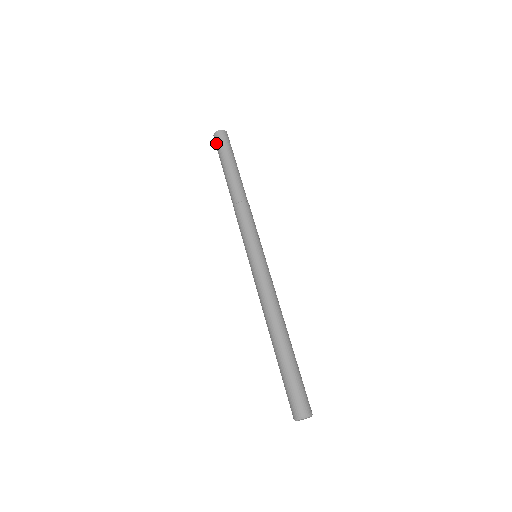
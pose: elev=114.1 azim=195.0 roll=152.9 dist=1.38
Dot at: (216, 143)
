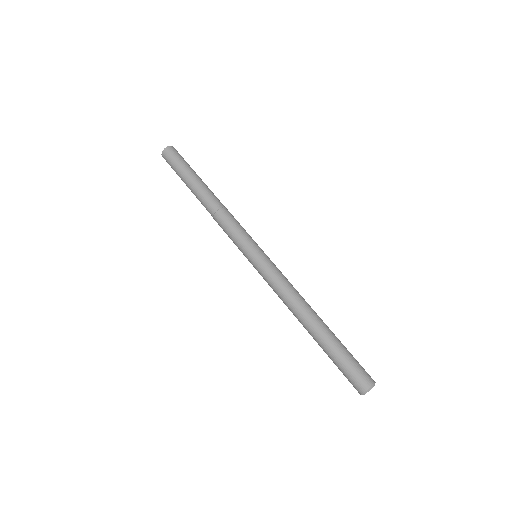
Dot at: (168, 162)
